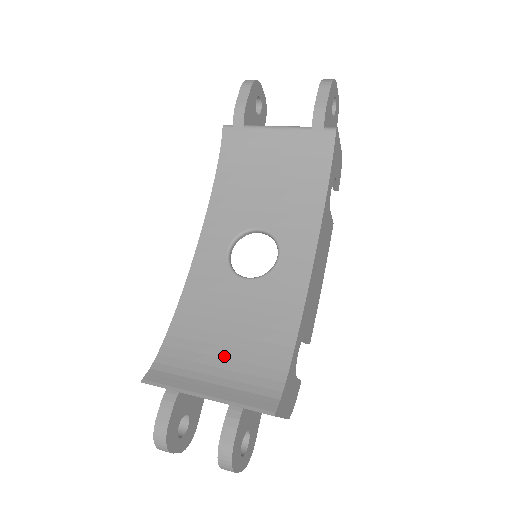
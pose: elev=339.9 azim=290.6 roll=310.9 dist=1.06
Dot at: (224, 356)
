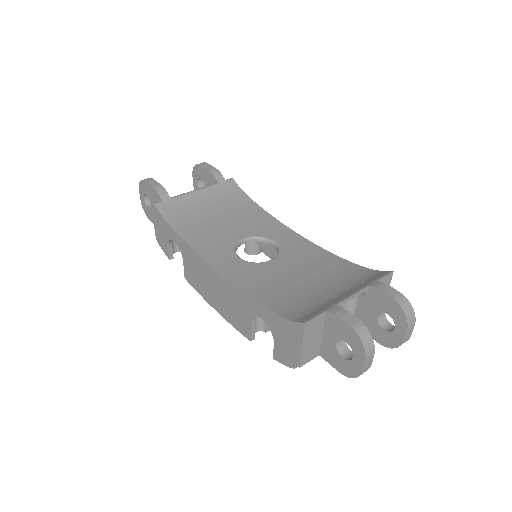
Dot at: (322, 287)
